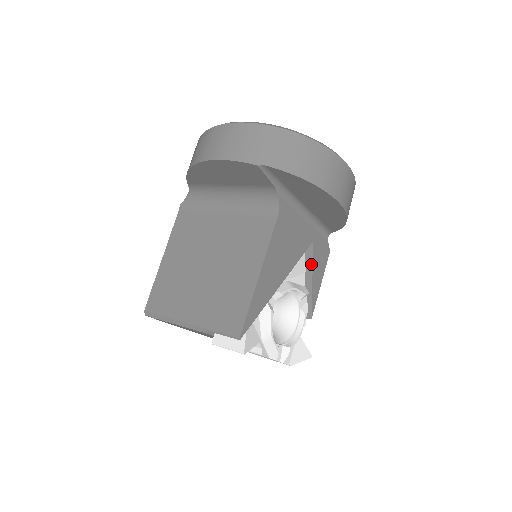
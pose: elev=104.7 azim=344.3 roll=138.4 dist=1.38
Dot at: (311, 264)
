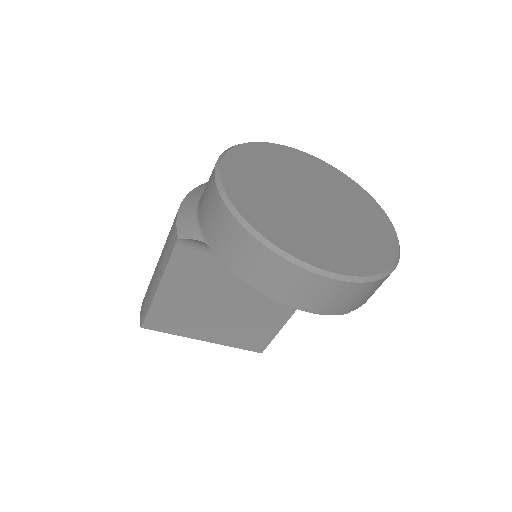
Dot at: occluded
